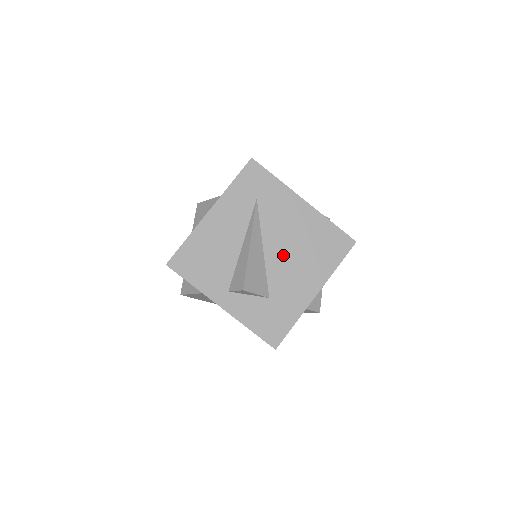
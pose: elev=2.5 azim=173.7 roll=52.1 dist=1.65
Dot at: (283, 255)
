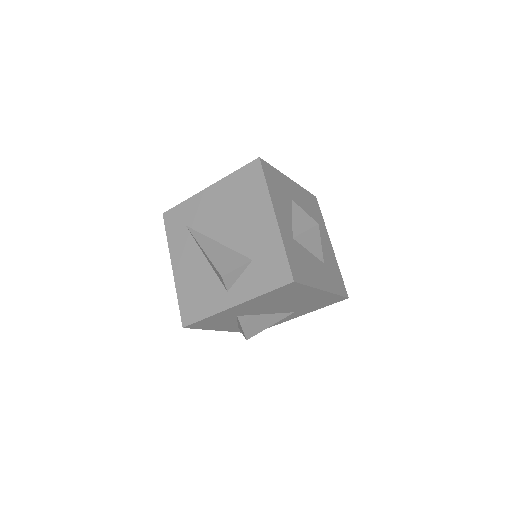
Dot at: (231, 228)
